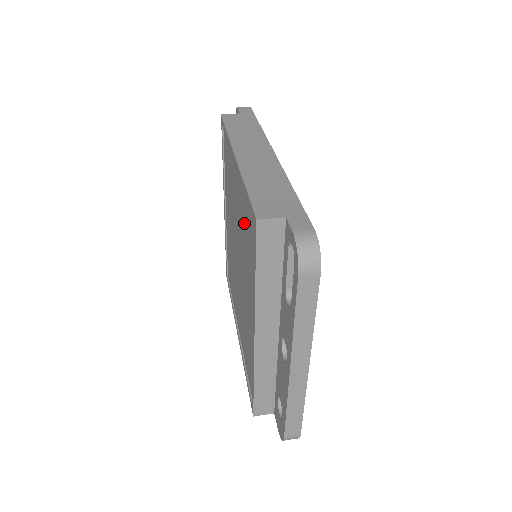
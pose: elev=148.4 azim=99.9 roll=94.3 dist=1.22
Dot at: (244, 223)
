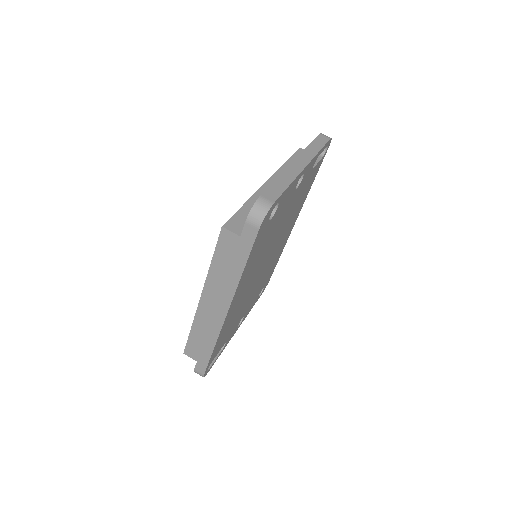
Dot at: occluded
